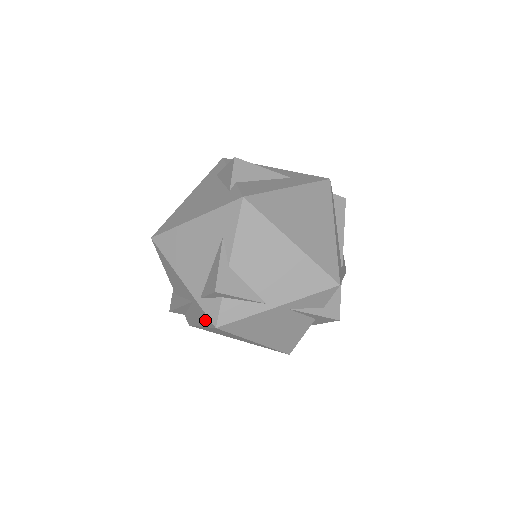
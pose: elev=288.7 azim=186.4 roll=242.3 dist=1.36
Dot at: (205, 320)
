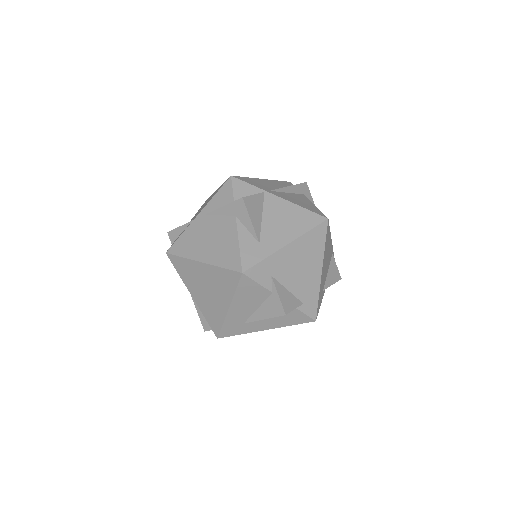
Dot at: occluded
